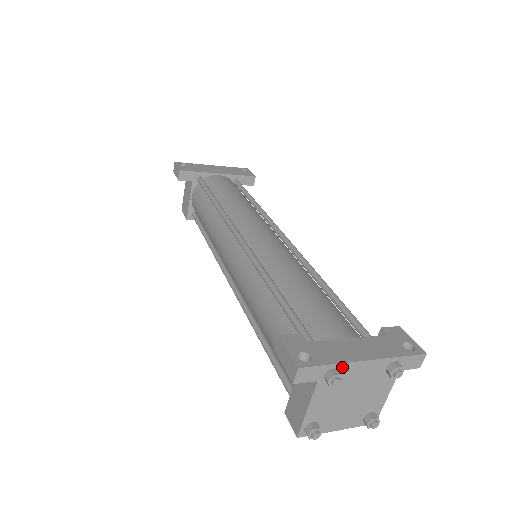
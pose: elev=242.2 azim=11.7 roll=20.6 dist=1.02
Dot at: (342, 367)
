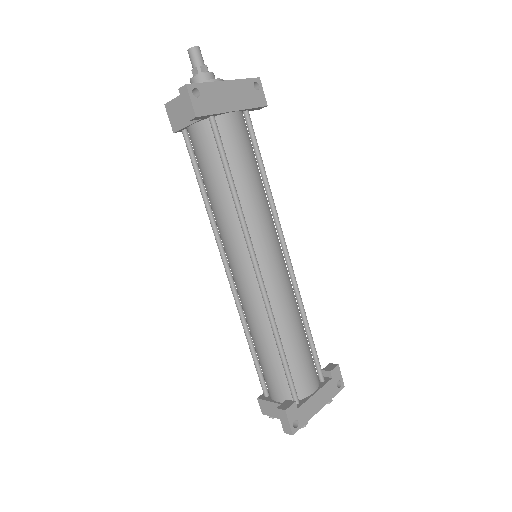
Dot at: (309, 418)
